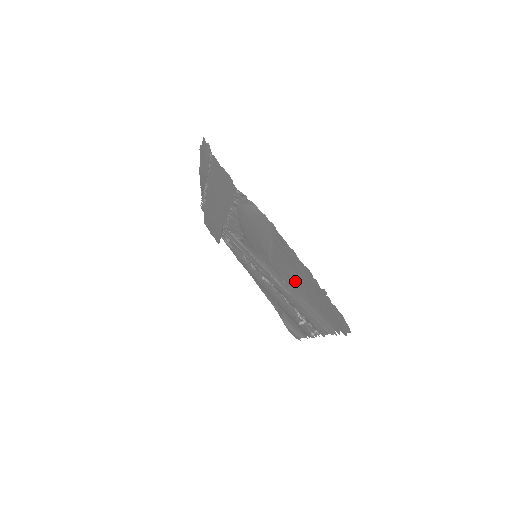
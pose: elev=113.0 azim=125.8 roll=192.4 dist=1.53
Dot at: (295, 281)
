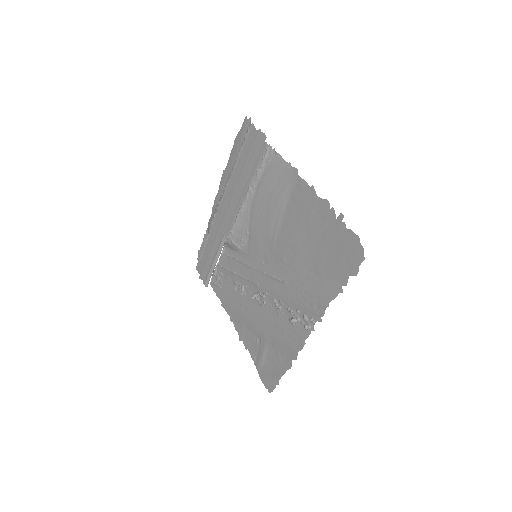
Dot at: (302, 246)
